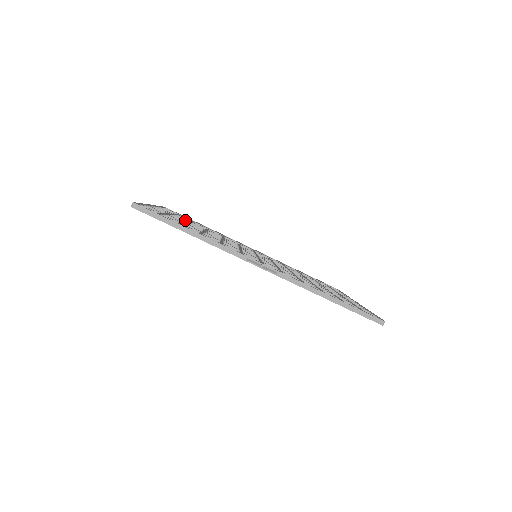
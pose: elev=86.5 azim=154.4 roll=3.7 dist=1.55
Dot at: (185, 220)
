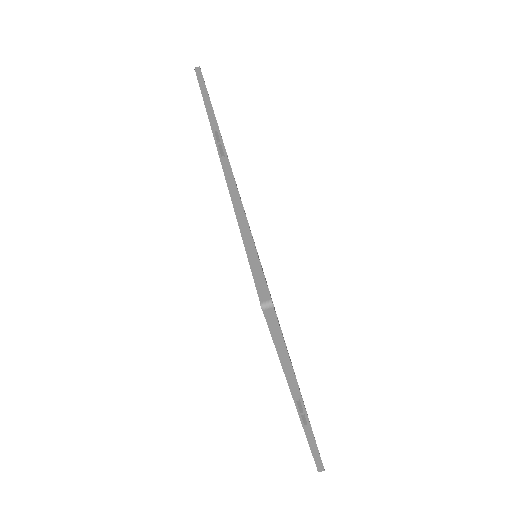
Dot at: occluded
